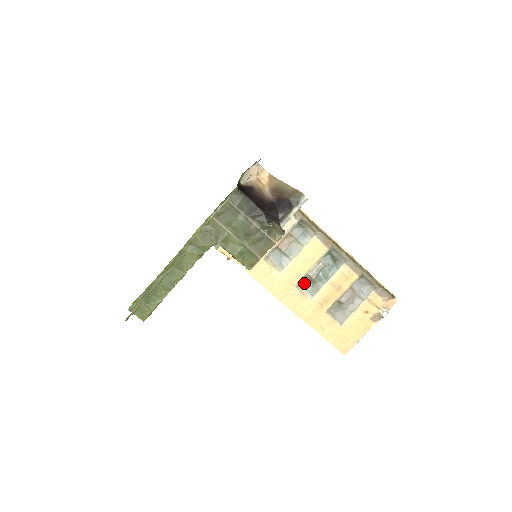
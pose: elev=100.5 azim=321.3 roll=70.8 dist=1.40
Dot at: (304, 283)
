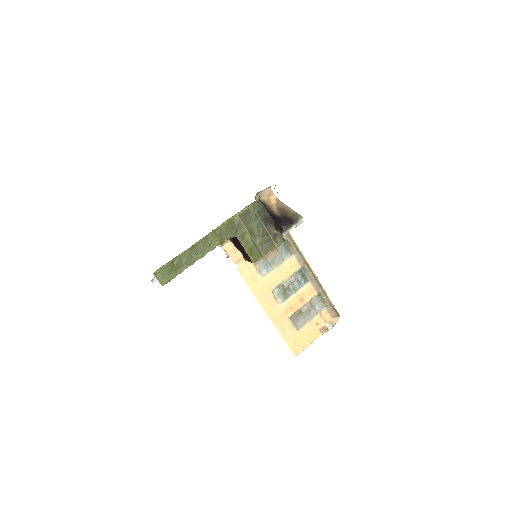
Dot at: (278, 290)
